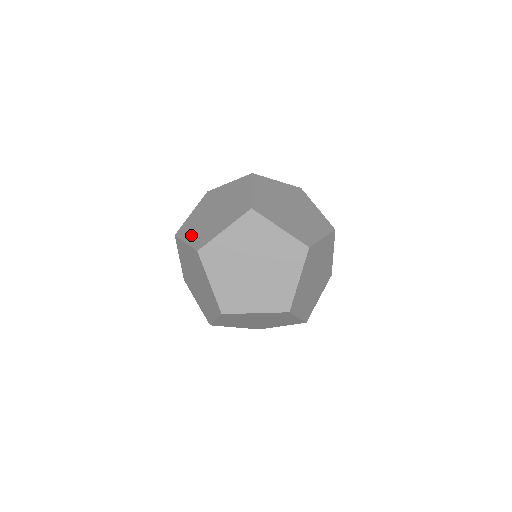
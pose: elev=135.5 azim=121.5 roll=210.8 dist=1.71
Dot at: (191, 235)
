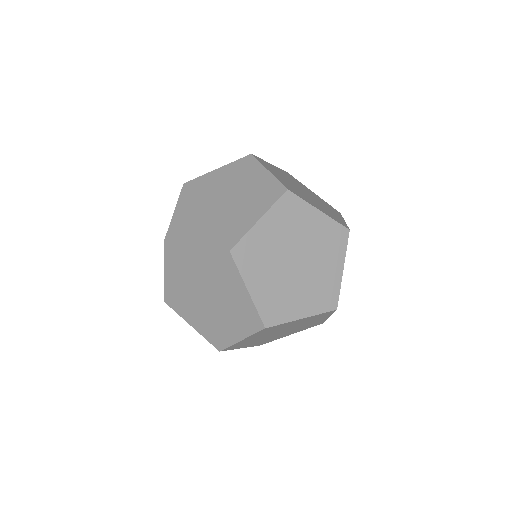
Dot at: occluded
